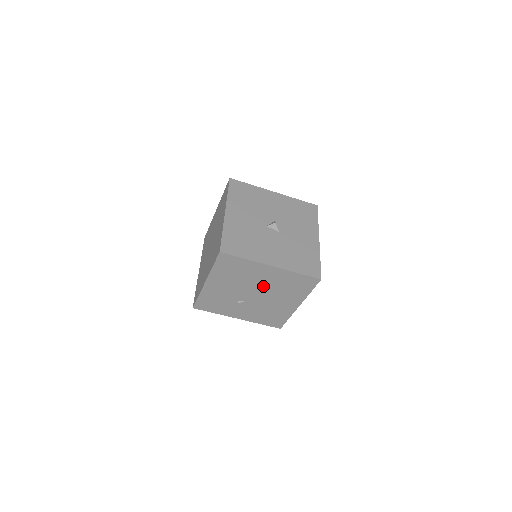
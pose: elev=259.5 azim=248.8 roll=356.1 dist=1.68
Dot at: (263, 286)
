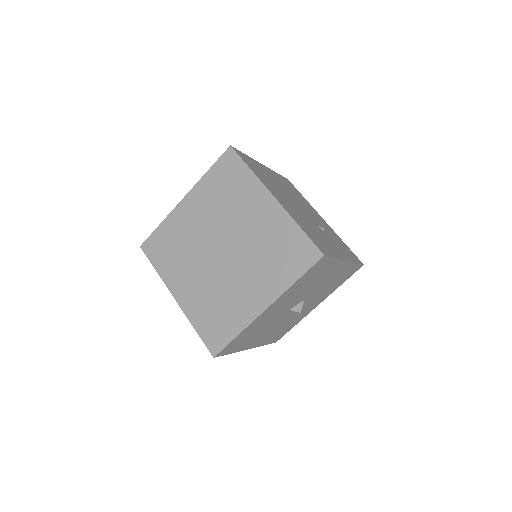
Dot at: occluded
